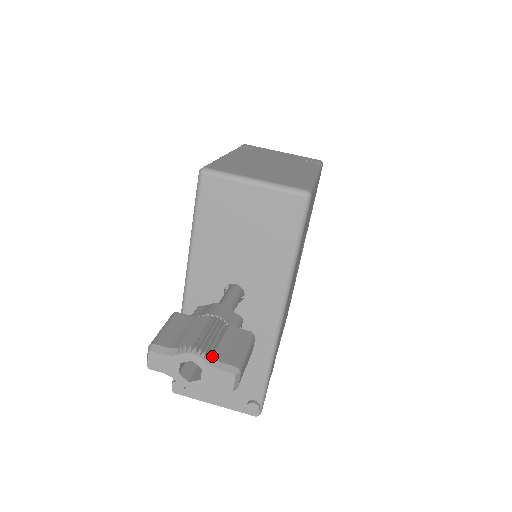
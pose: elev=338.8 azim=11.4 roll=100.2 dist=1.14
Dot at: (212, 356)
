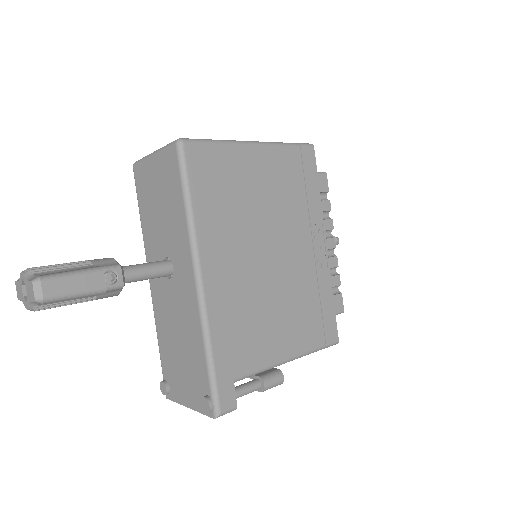
Dot at: (34, 273)
